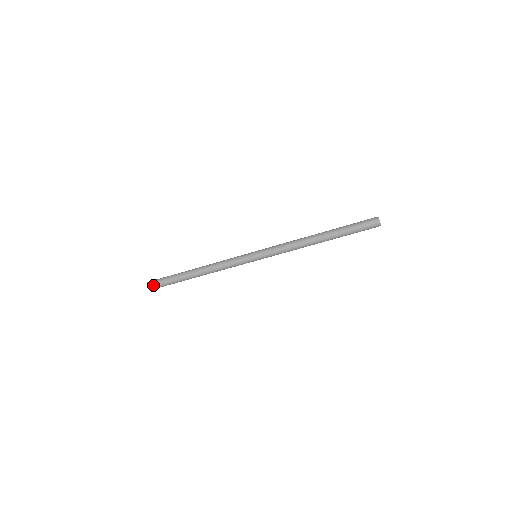
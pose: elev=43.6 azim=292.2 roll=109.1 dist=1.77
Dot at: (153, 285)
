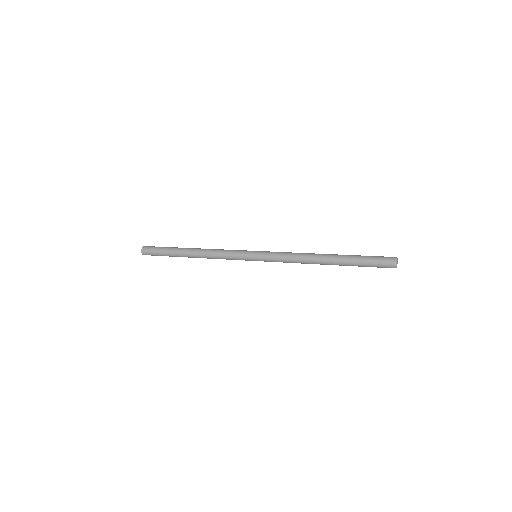
Dot at: (147, 250)
